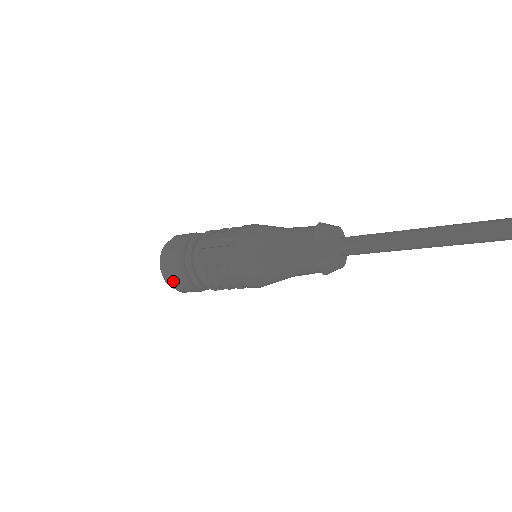
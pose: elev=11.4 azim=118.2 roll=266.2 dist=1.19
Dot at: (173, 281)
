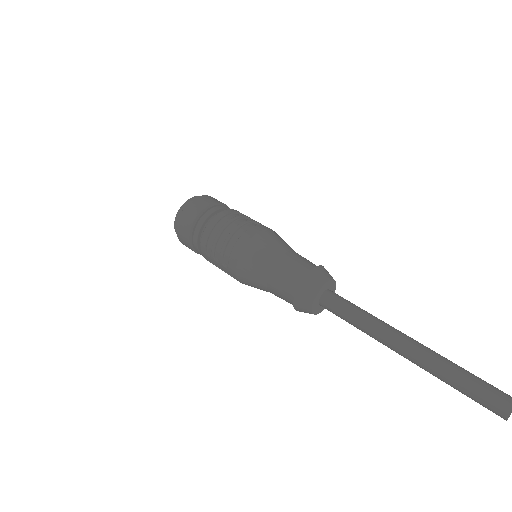
Dot at: occluded
